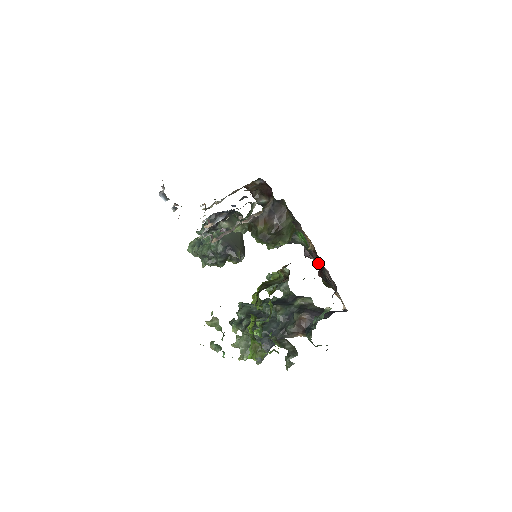
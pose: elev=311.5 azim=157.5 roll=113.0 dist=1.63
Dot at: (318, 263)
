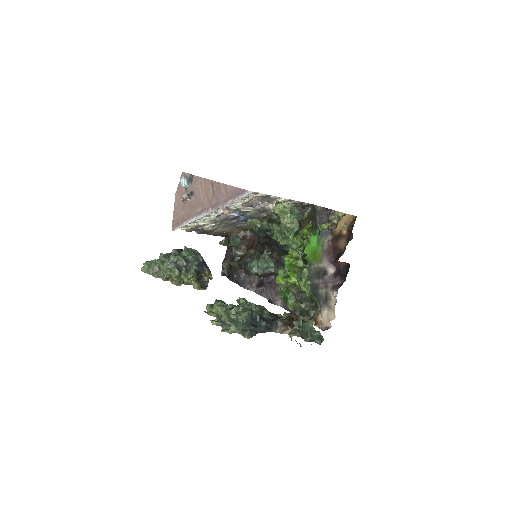
Dot at: occluded
